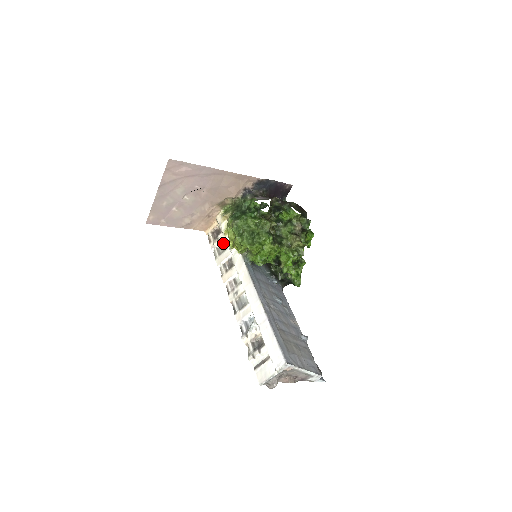
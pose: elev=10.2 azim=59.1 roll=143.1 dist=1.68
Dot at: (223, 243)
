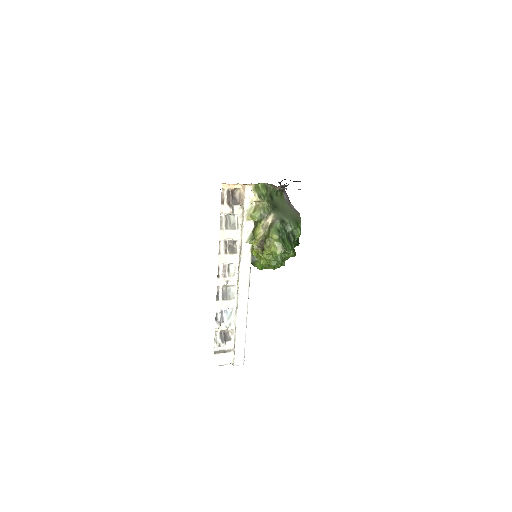
Dot at: (233, 215)
